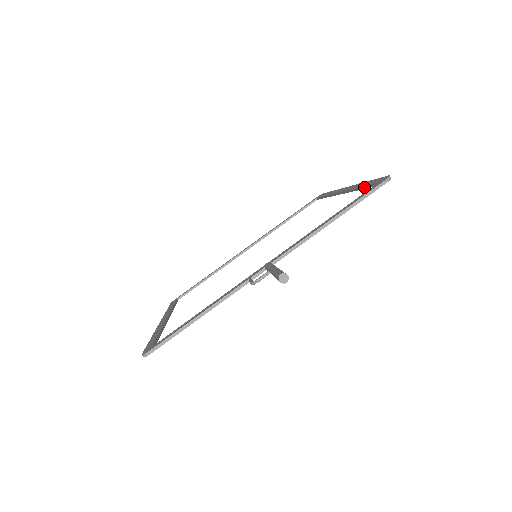
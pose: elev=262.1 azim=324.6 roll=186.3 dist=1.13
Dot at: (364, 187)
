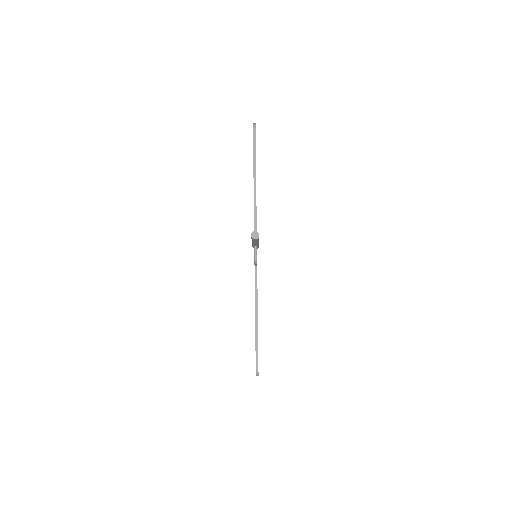
Dot at: occluded
